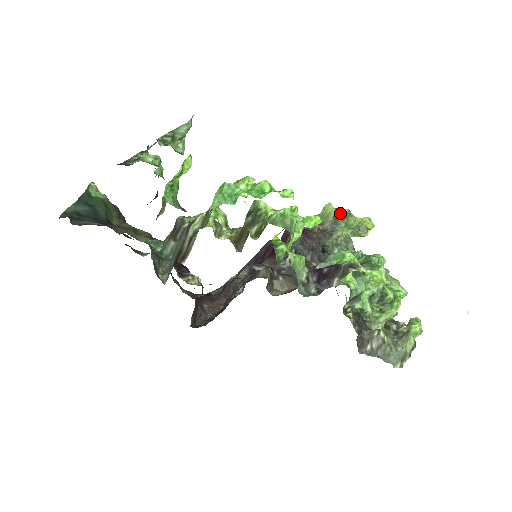
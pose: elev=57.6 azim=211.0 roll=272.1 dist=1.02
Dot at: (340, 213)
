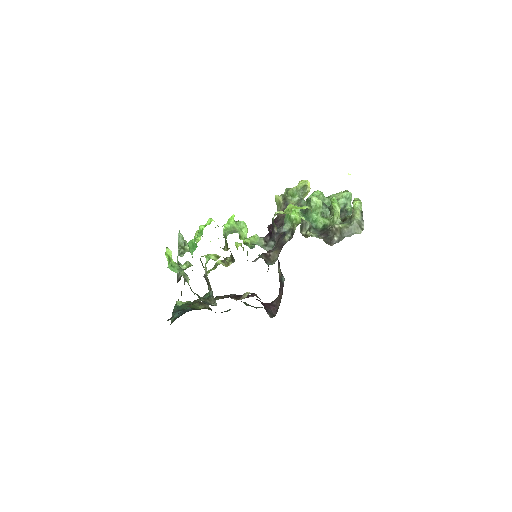
Dot at: (284, 195)
